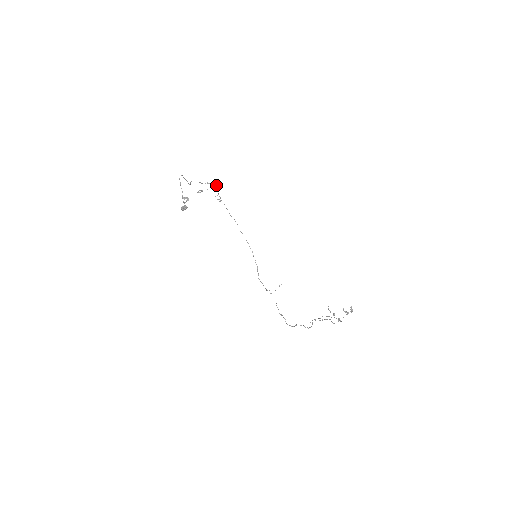
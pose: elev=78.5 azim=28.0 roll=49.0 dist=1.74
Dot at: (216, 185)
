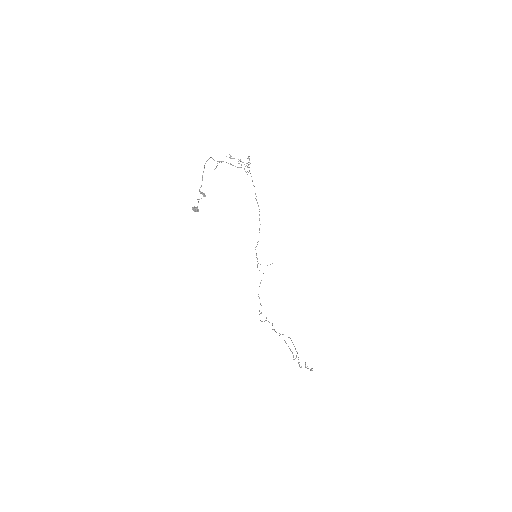
Dot at: (247, 166)
